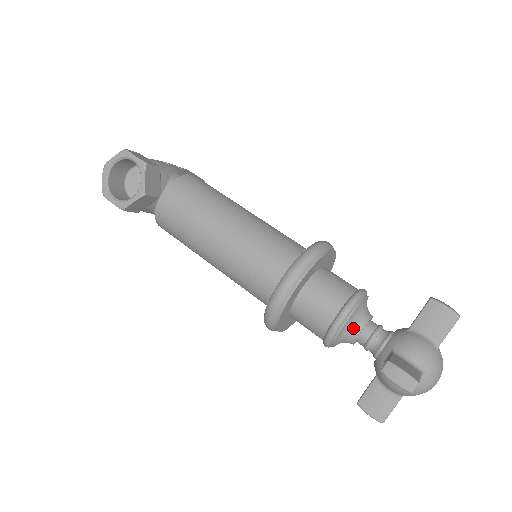
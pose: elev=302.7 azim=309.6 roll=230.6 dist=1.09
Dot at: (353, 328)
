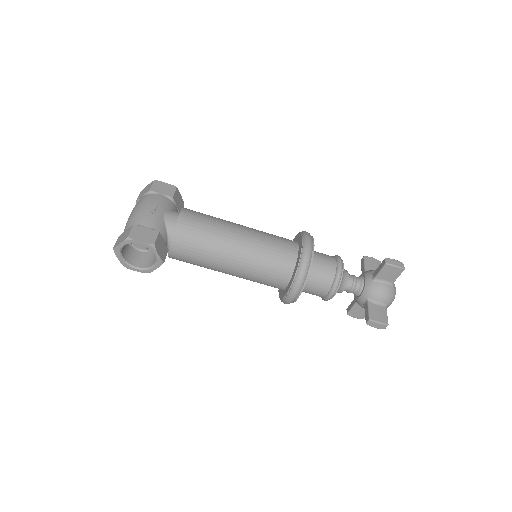
Dot at: (340, 290)
